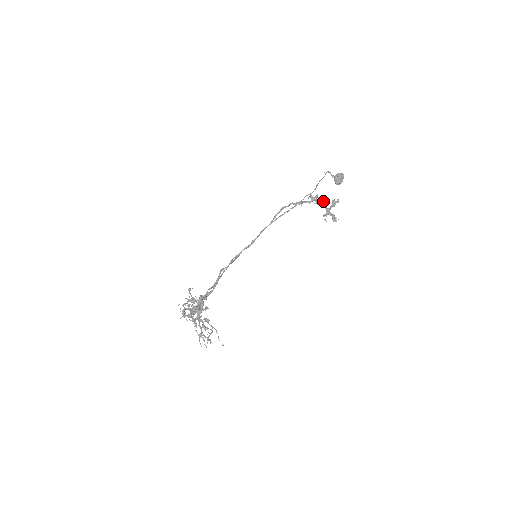
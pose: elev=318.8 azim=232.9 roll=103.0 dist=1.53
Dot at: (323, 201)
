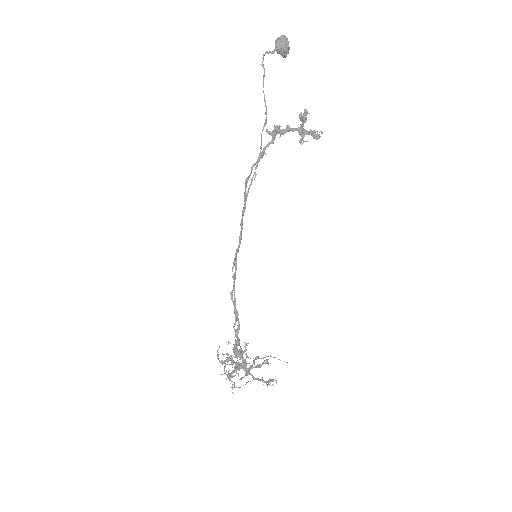
Dot at: (287, 125)
